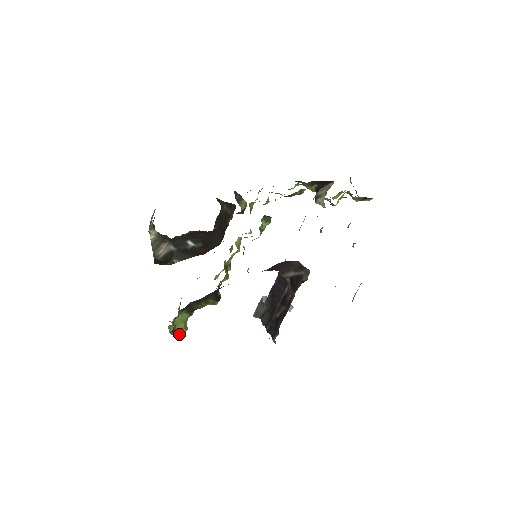
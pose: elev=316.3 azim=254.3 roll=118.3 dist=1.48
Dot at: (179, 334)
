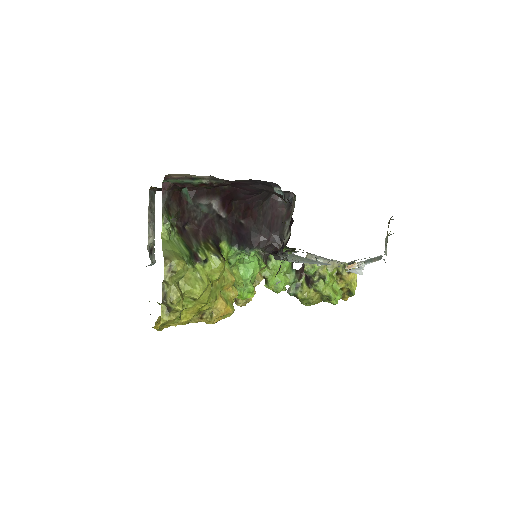
Dot at: (176, 259)
